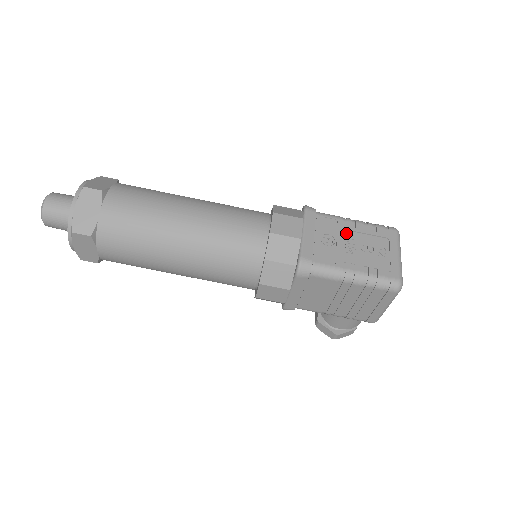
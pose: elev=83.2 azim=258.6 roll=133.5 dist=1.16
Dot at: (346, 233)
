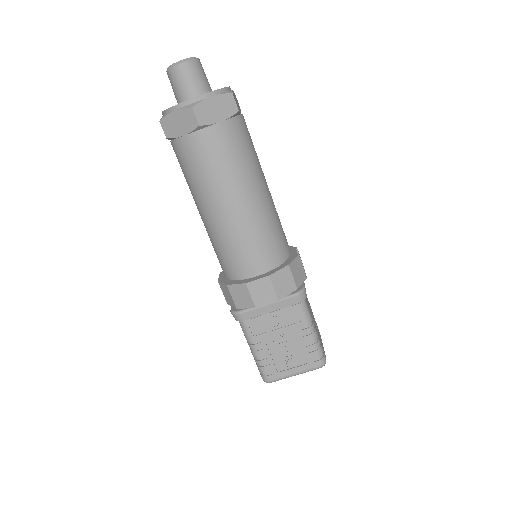
Dot at: (292, 332)
